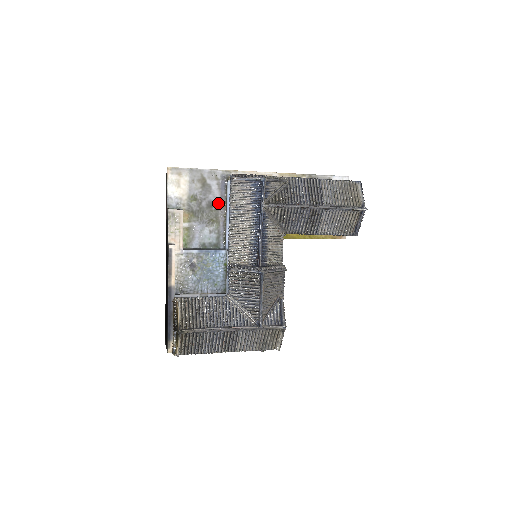
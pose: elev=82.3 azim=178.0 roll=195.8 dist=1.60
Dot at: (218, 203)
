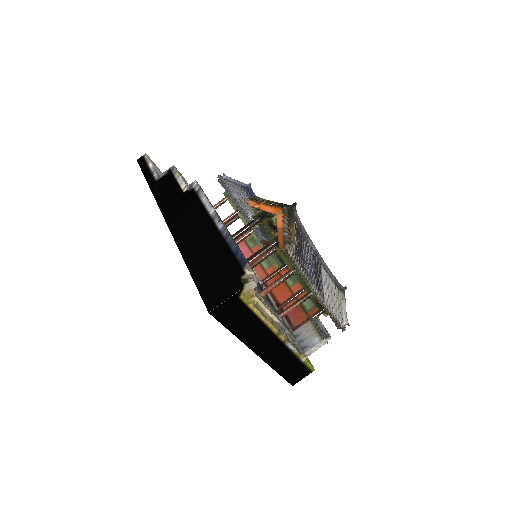
Dot at: occluded
